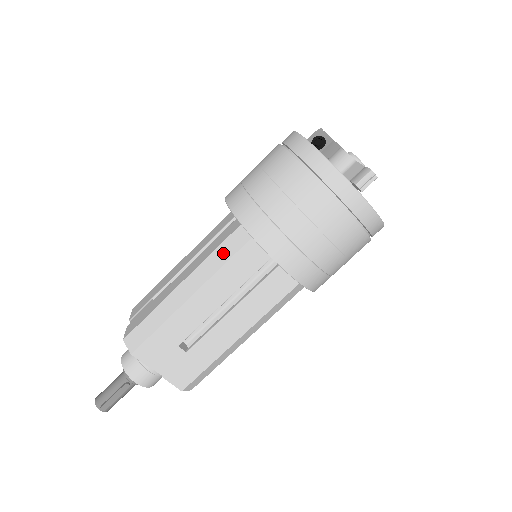
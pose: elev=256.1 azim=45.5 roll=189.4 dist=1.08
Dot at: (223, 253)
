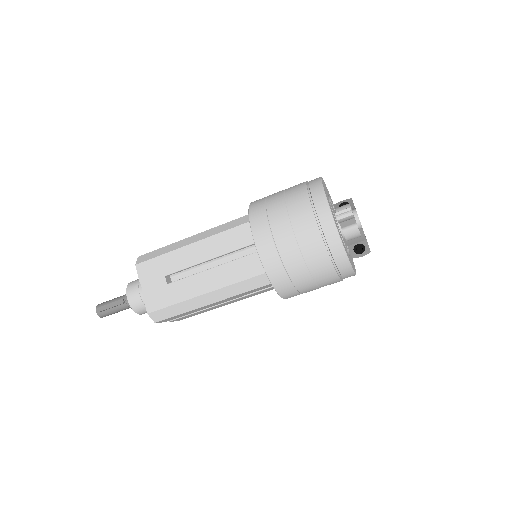
Dot at: (228, 225)
